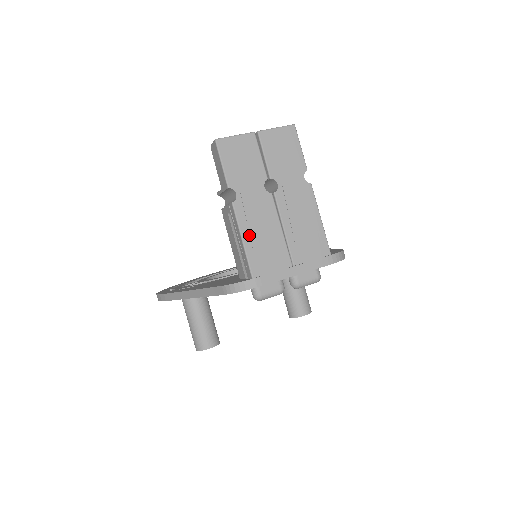
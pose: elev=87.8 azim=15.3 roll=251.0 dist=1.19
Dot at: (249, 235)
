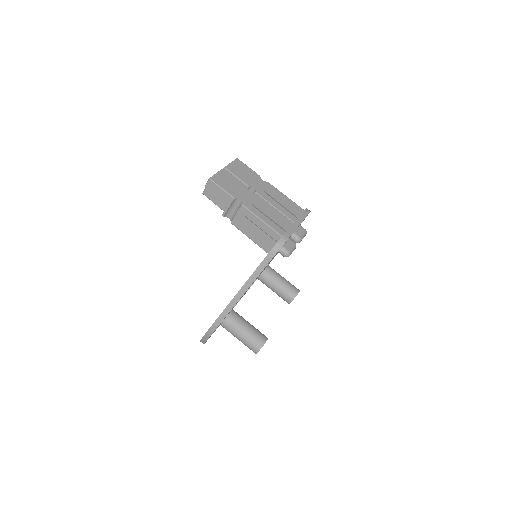
Dot at: (263, 216)
